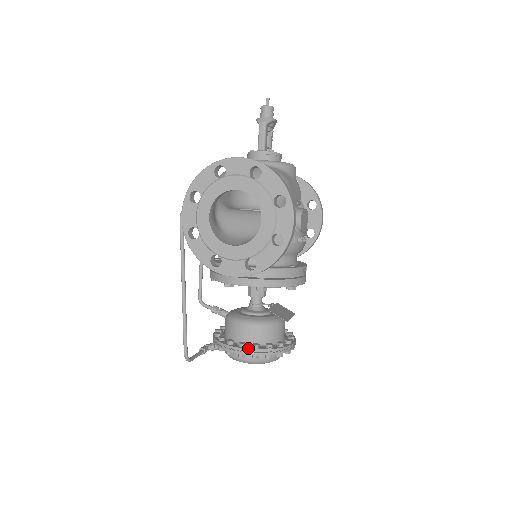
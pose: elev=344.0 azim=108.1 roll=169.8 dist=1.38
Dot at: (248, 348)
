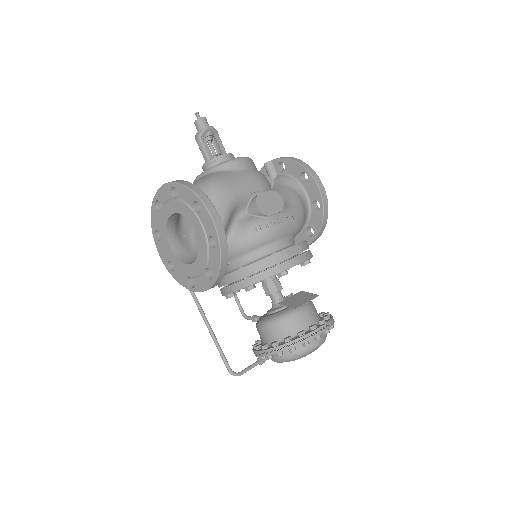
Dot at: (268, 348)
